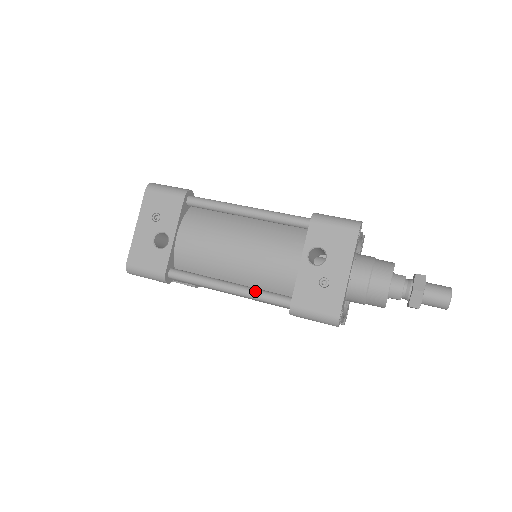
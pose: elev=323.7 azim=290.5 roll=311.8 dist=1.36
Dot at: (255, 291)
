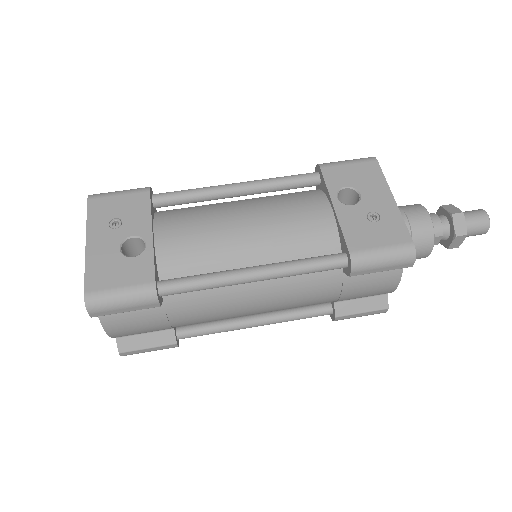
Dot at: (293, 261)
